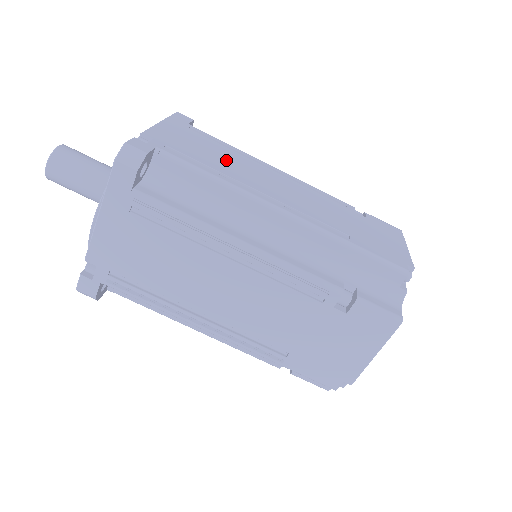
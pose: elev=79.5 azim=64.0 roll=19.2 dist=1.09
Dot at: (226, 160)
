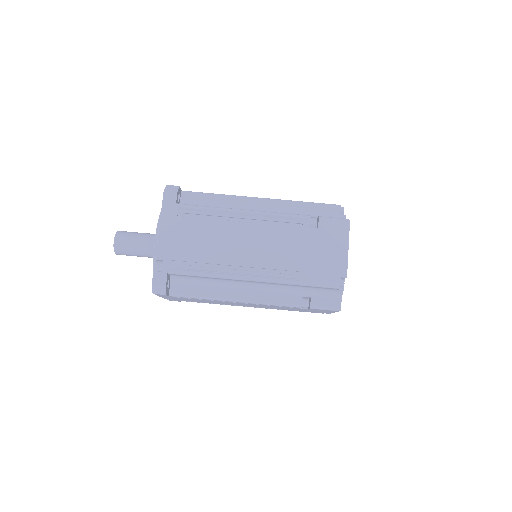
Dot at: occluded
